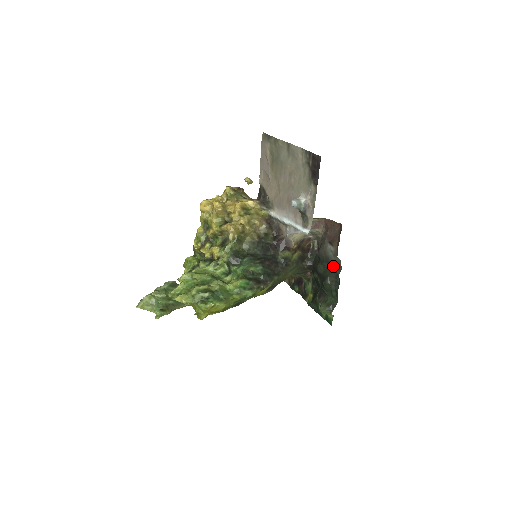
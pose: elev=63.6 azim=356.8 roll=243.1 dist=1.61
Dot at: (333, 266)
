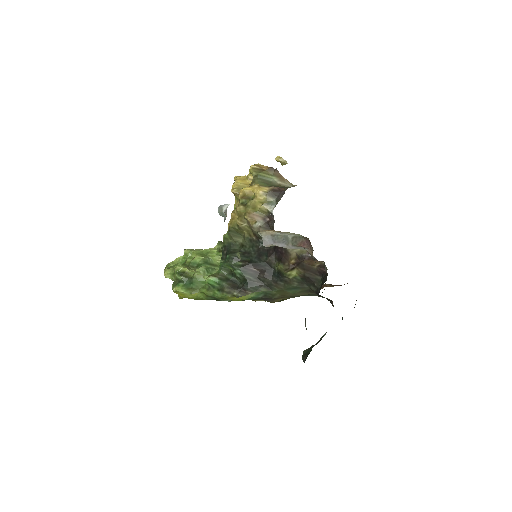
Dot at: occluded
